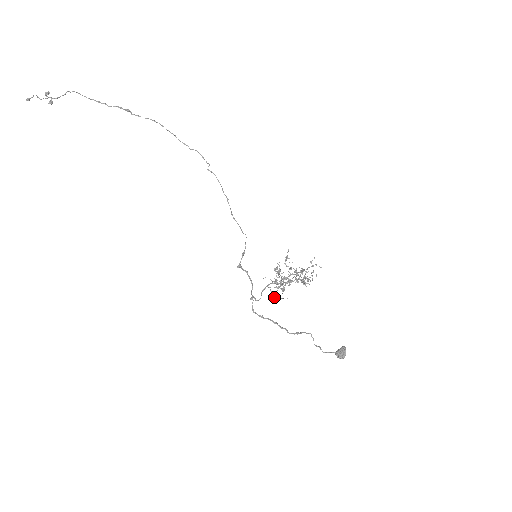
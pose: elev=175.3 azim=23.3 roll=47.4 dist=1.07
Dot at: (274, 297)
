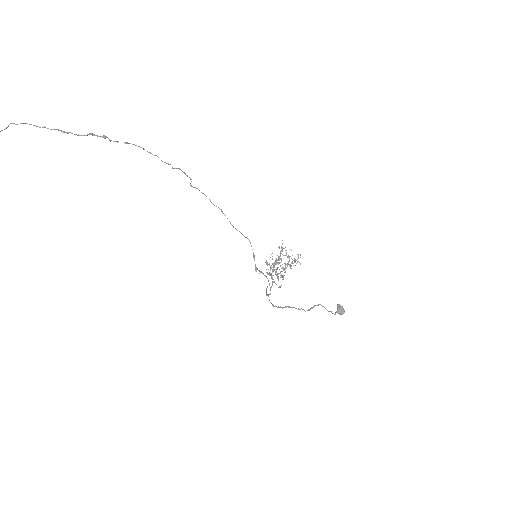
Dot at: (279, 287)
